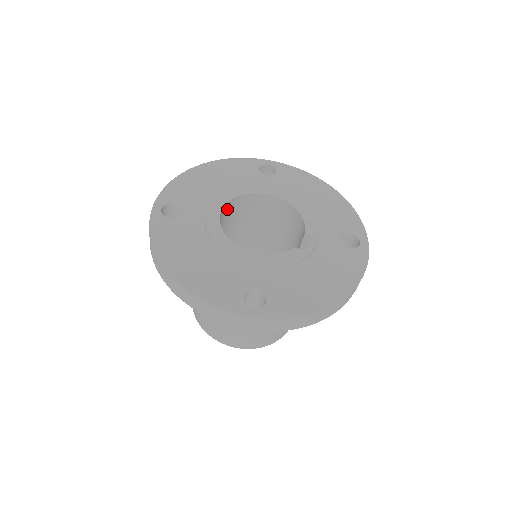
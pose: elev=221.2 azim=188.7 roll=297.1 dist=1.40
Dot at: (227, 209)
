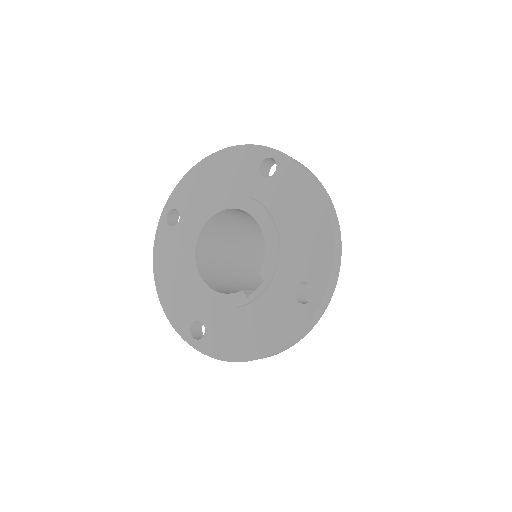
Dot at: (217, 219)
